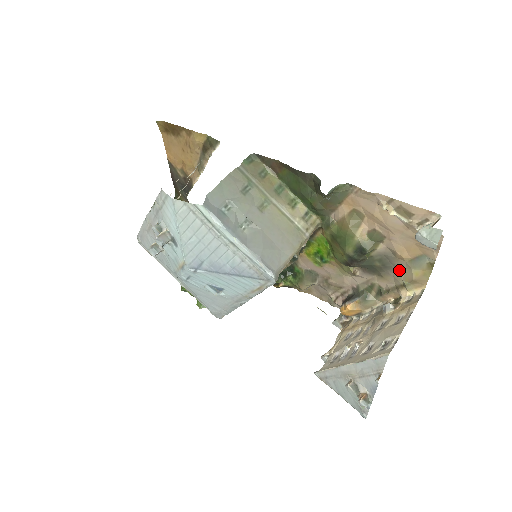
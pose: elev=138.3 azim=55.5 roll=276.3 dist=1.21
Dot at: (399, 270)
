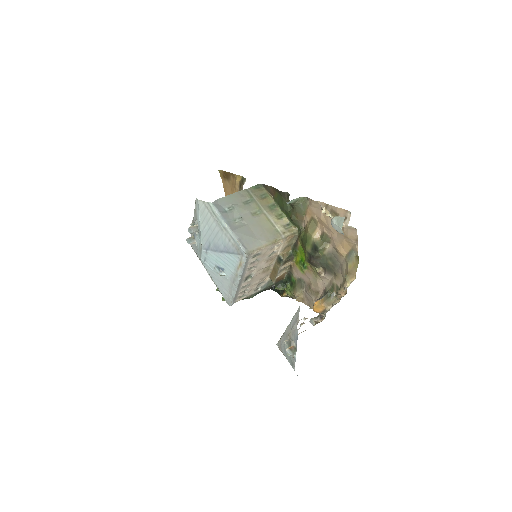
Dot at: (343, 266)
